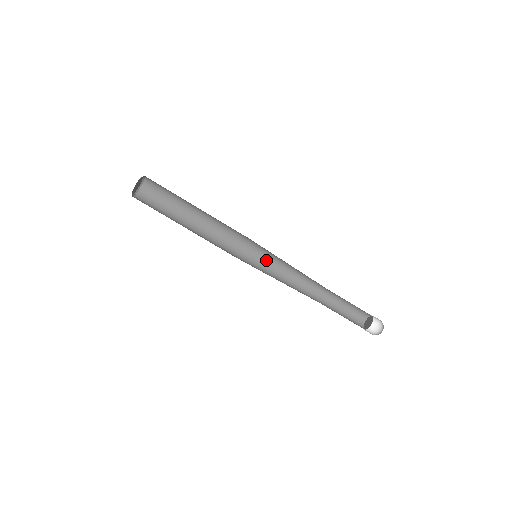
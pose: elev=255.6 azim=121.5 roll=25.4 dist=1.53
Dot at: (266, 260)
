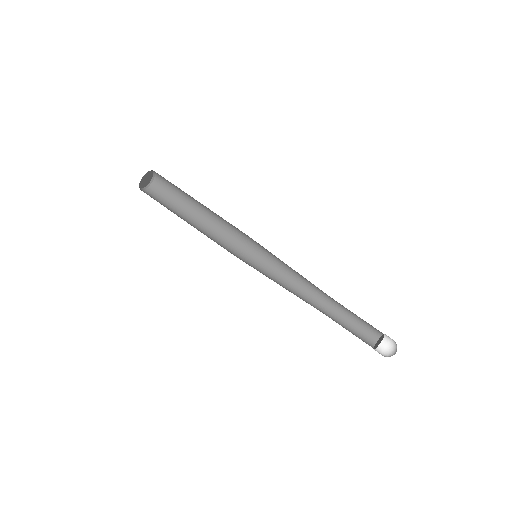
Dot at: (271, 259)
